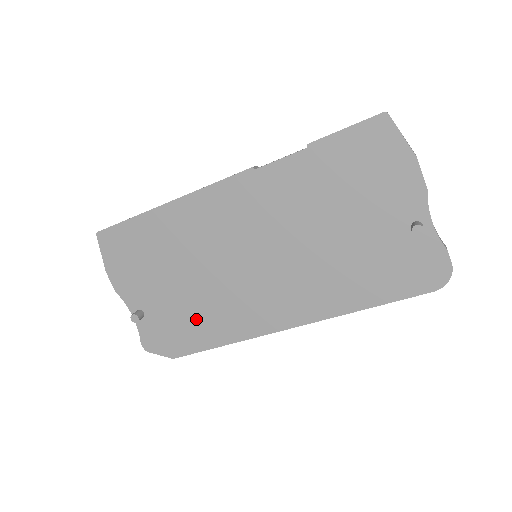
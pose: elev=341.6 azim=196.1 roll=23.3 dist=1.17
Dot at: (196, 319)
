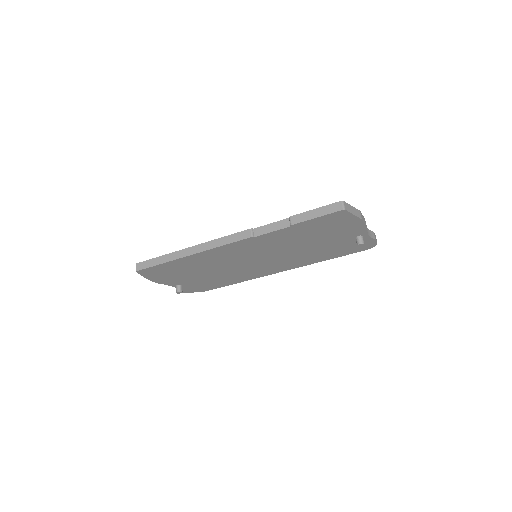
Dot at: (219, 280)
